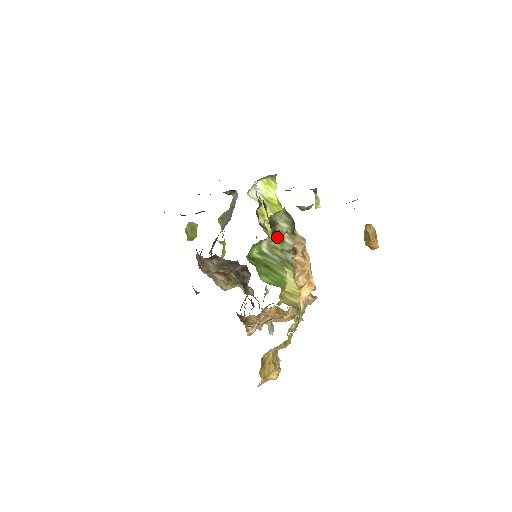
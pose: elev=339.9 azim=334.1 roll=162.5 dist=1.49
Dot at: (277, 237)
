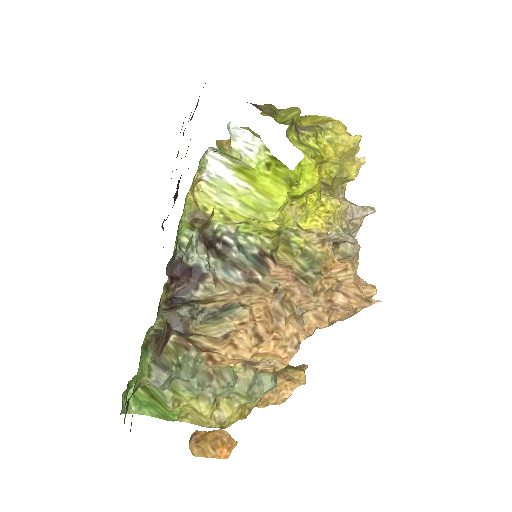
Dot at: occluded
